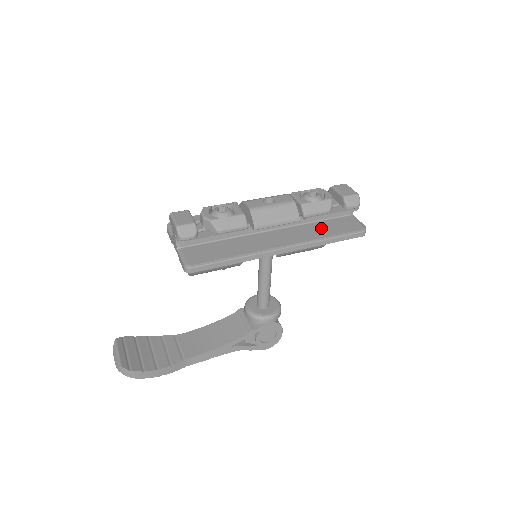
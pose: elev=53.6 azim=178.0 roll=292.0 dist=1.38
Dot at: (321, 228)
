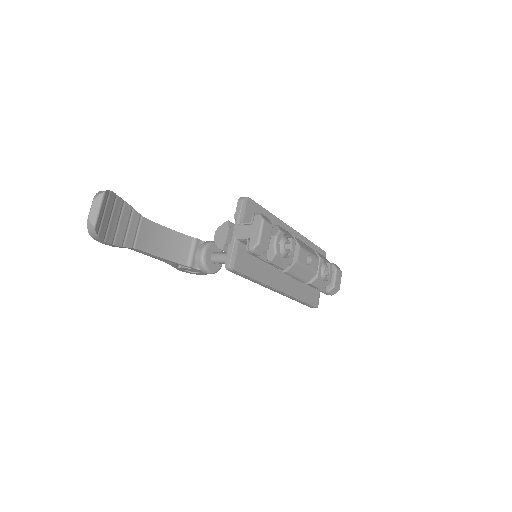
Dot at: (304, 289)
